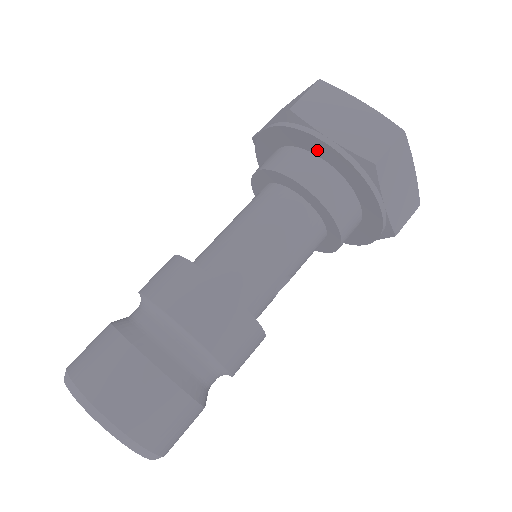
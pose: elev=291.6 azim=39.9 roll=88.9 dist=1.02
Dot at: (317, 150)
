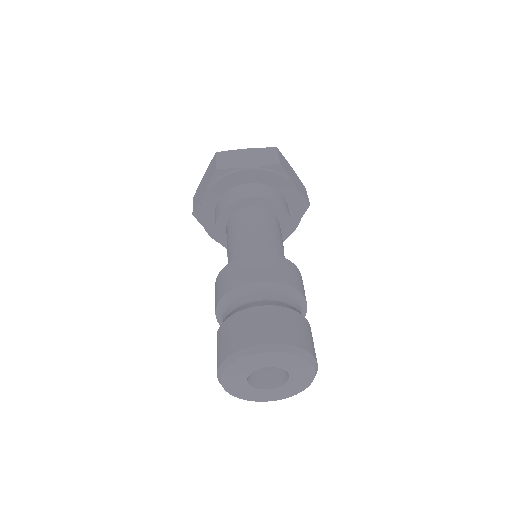
Dot at: (245, 179)
